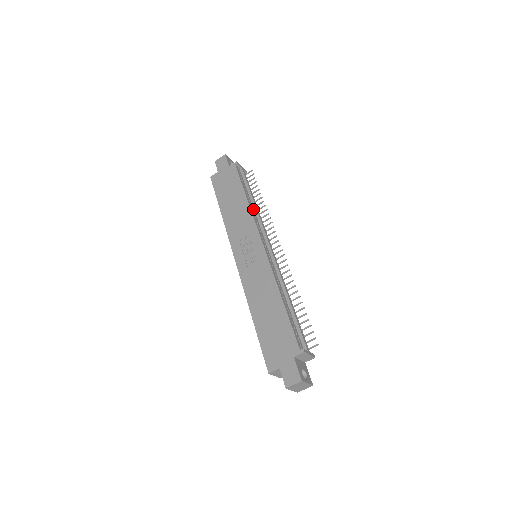
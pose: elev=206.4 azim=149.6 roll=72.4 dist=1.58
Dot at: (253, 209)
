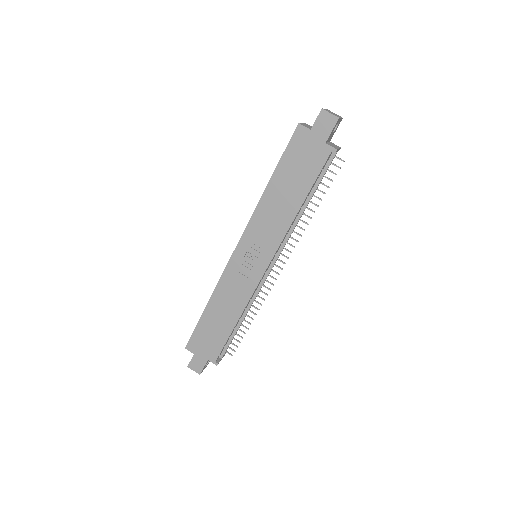
Dot at: (295, 218)
